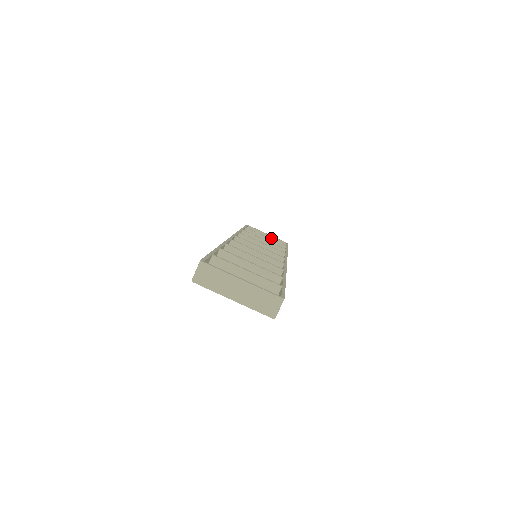
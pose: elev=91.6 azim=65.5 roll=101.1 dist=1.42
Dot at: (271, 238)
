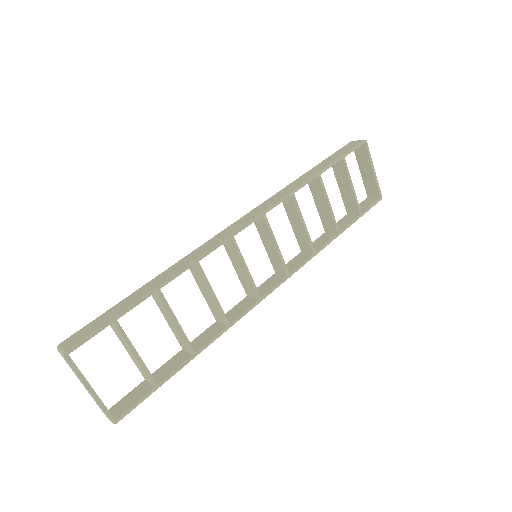
Dot at: (373, 177)
